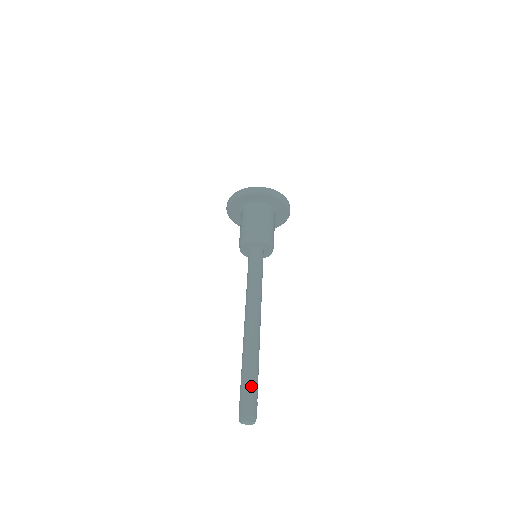
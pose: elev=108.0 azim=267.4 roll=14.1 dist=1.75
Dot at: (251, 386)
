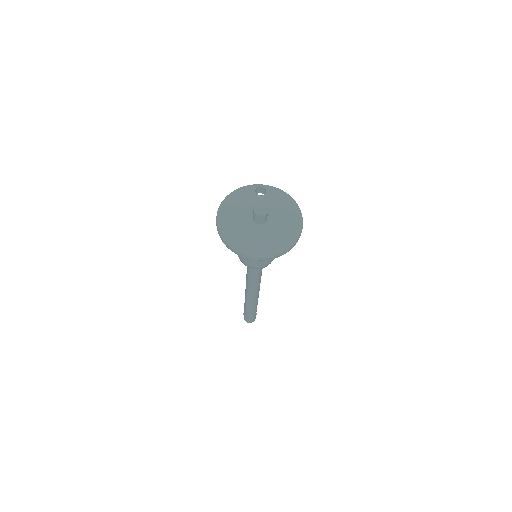
Dot at: (252, 316)
